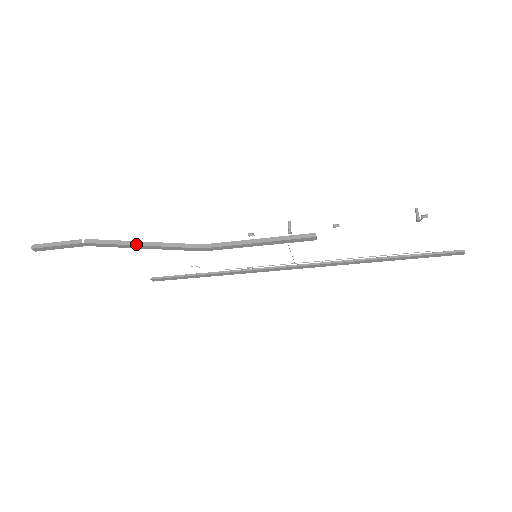
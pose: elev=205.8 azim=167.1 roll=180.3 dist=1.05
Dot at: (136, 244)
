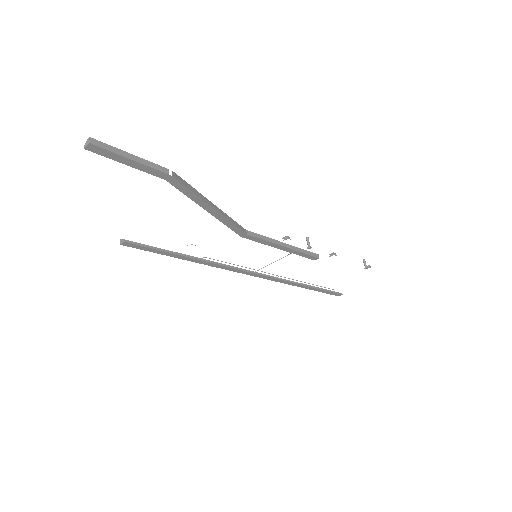
Dot at: (210, 204)
